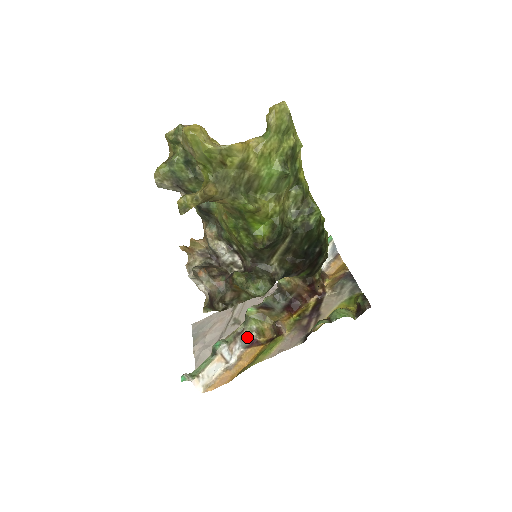
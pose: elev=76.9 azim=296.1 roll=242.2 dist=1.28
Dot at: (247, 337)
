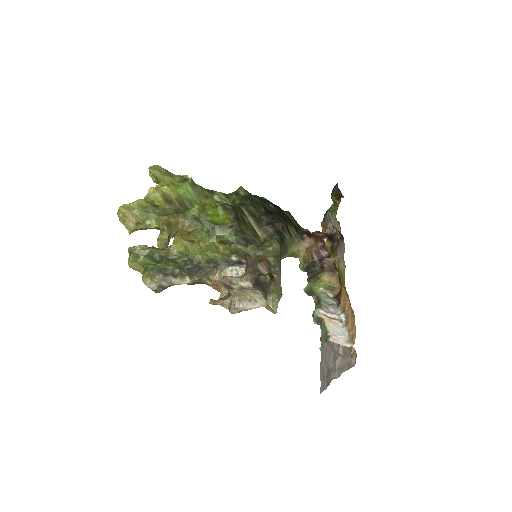
Dot at: (329, 300)
